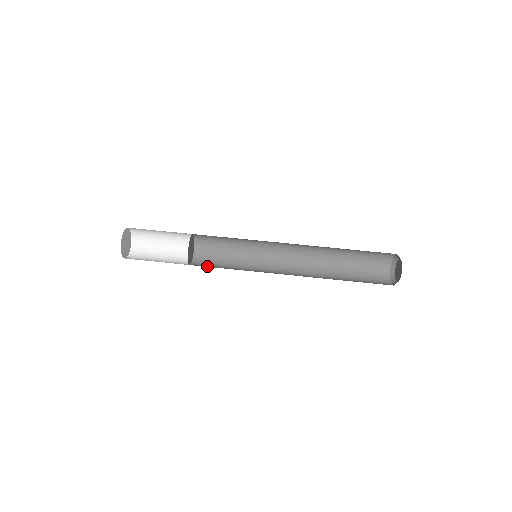
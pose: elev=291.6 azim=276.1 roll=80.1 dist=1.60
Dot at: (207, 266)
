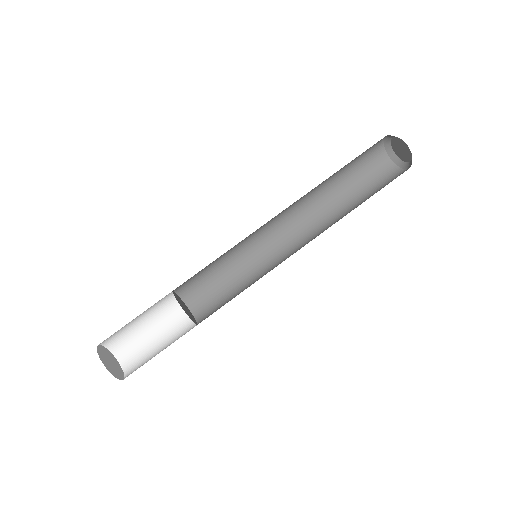
Dot at: occluded
